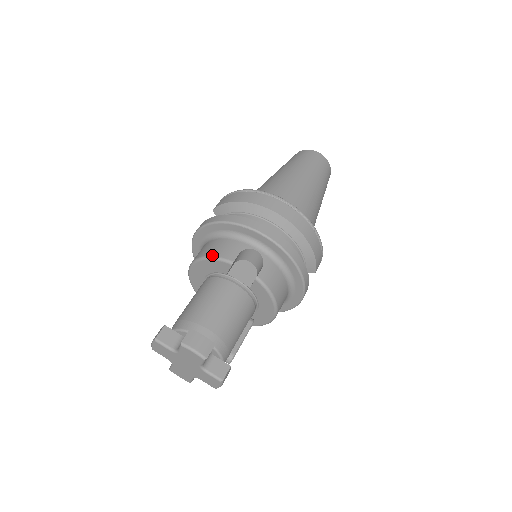
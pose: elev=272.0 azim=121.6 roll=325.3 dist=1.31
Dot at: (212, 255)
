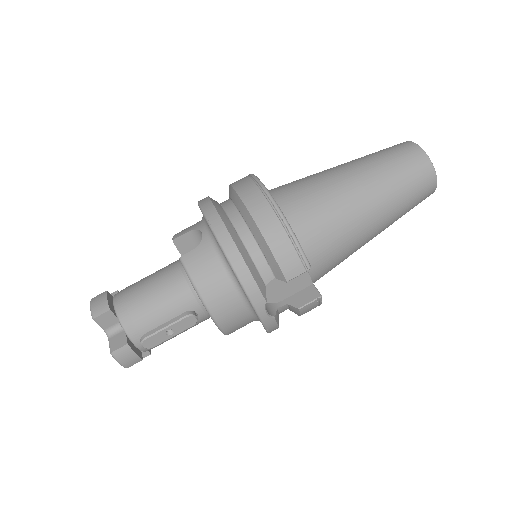
Dot at: occluded
